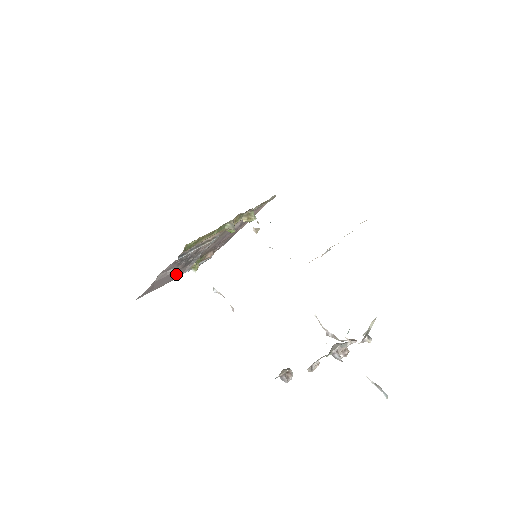
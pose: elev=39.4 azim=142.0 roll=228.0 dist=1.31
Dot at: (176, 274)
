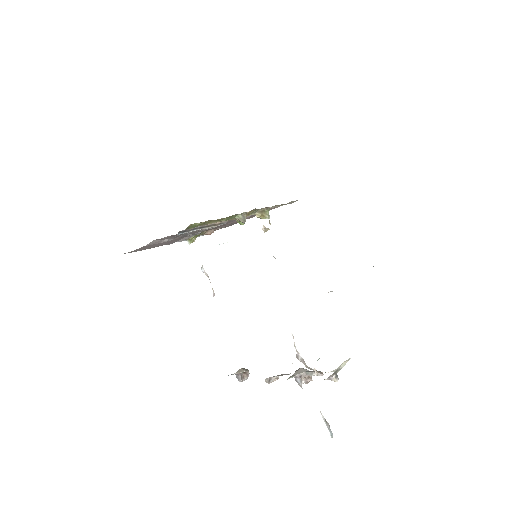
Dot at: (170, 241)
